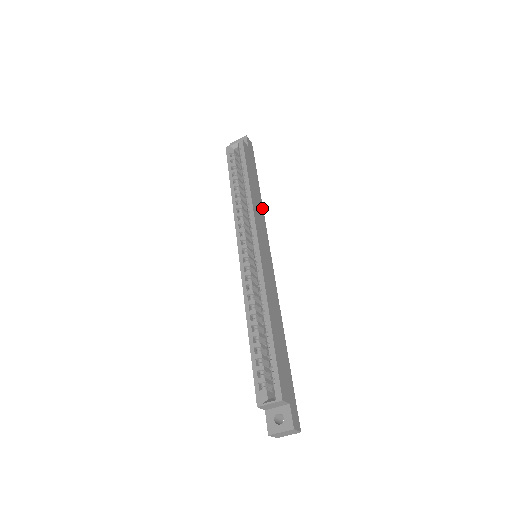
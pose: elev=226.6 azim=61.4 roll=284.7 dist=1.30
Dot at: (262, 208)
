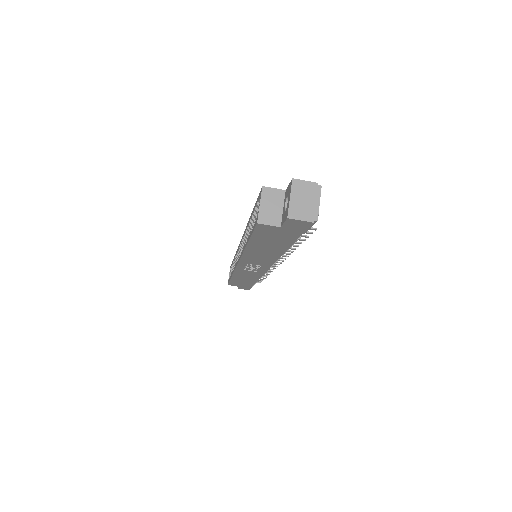
Dot at: occluded
